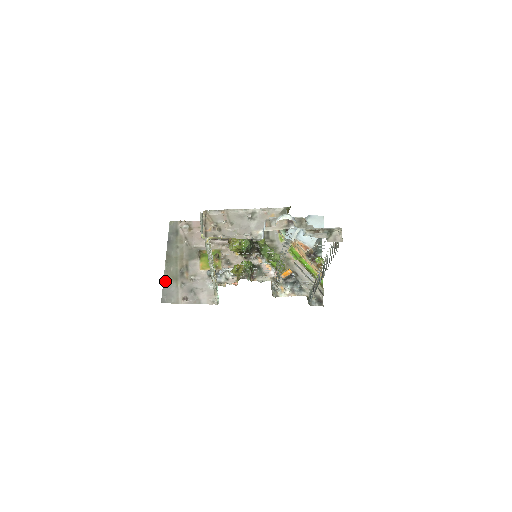
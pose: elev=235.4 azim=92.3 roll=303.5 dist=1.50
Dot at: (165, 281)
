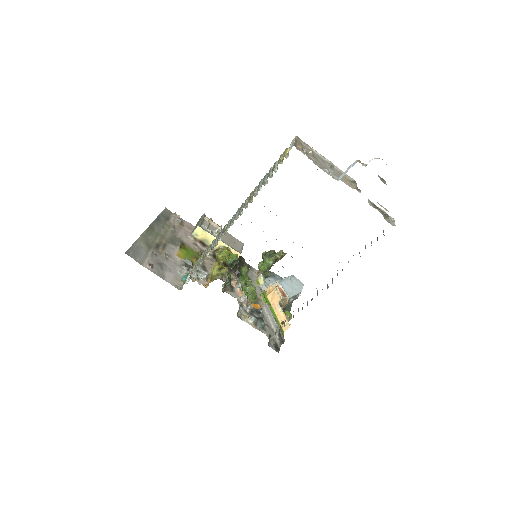
Dot at: (138, 241)
